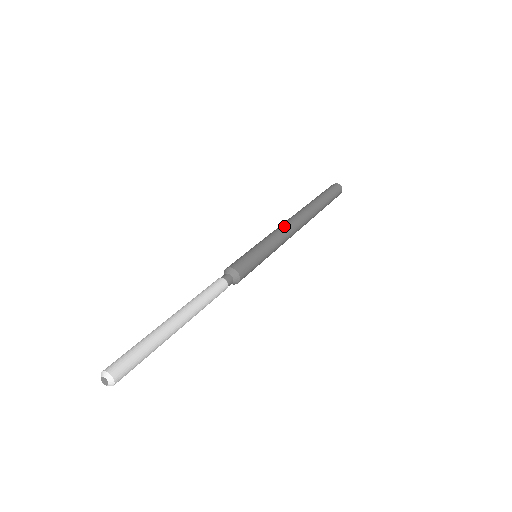
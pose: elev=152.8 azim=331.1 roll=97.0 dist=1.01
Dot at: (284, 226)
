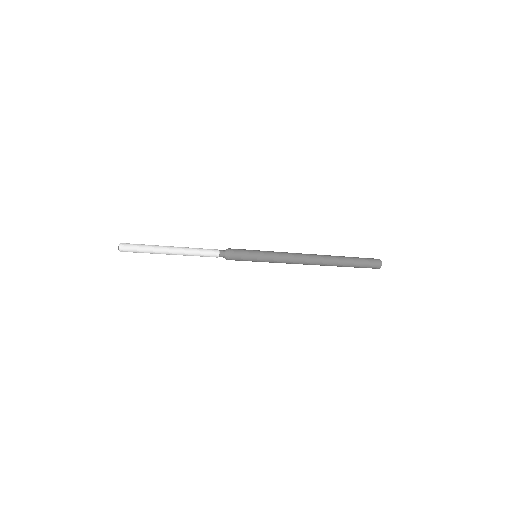
Dot at: occluded
